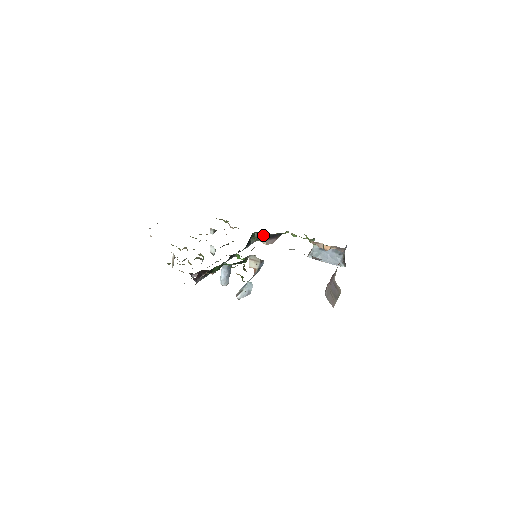
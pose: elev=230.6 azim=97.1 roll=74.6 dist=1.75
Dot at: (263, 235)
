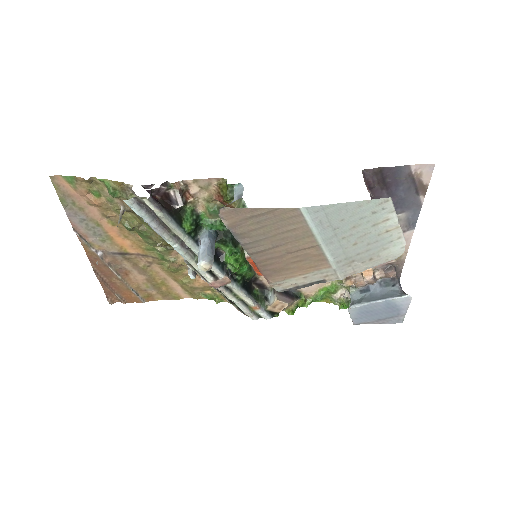
Dot at: (270, 294)
